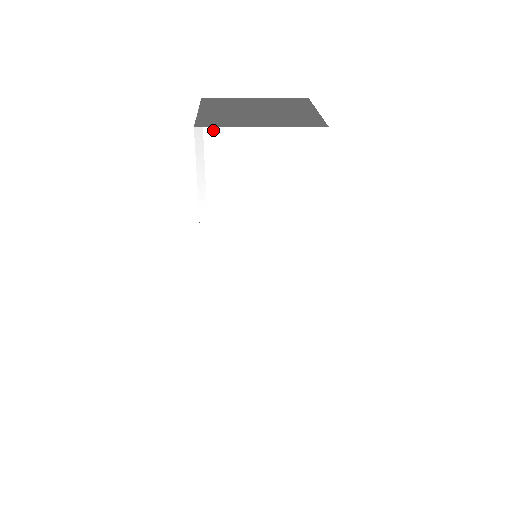
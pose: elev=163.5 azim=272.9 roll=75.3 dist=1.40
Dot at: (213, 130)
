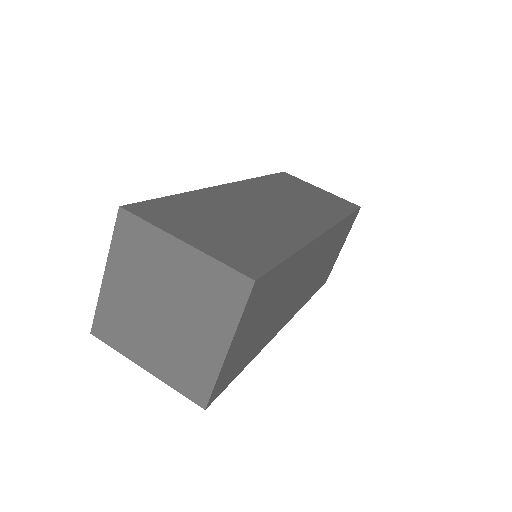
Dot at: (108, 342)
